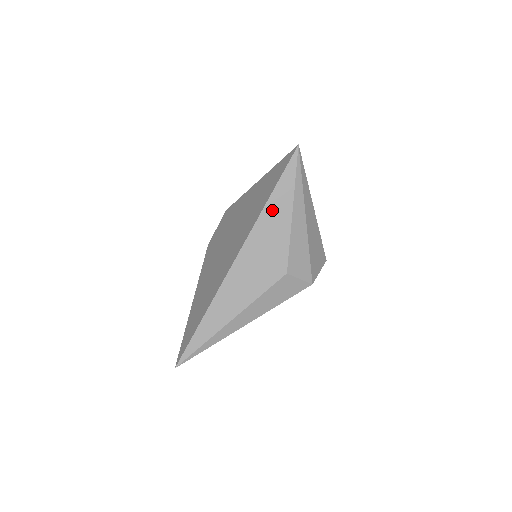
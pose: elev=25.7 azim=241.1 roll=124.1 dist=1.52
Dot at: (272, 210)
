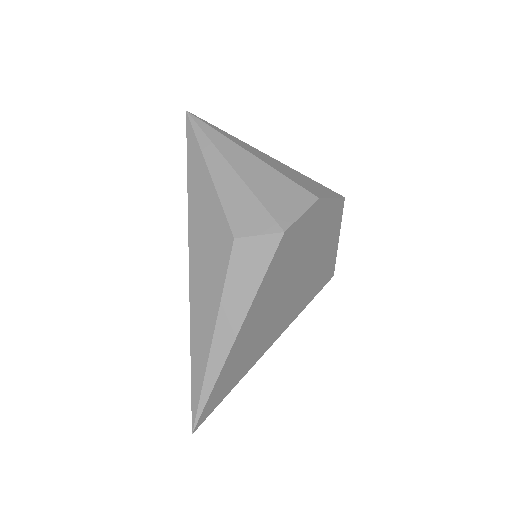
Dot at: (194, 187)
